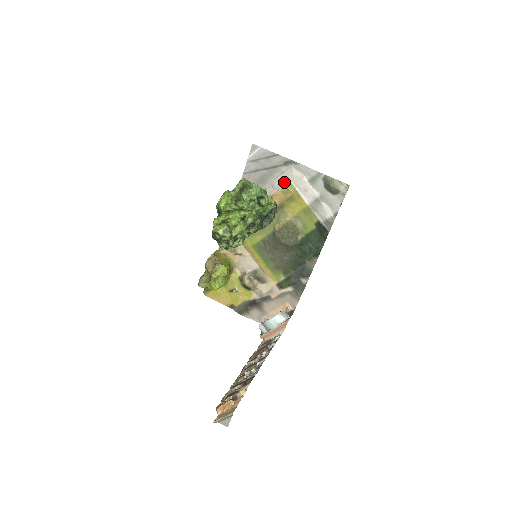
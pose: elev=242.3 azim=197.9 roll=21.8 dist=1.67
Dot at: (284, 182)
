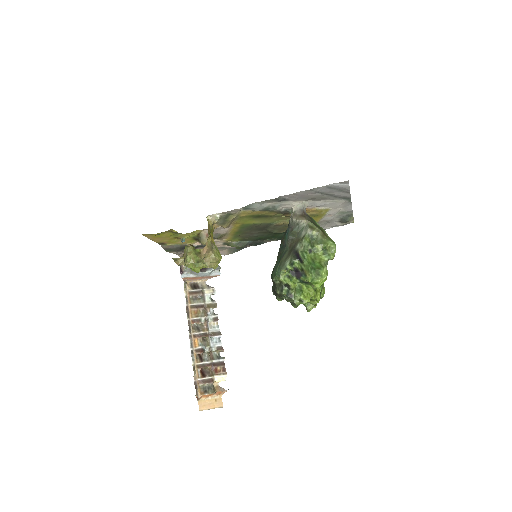
Dot at: (326, 206)
